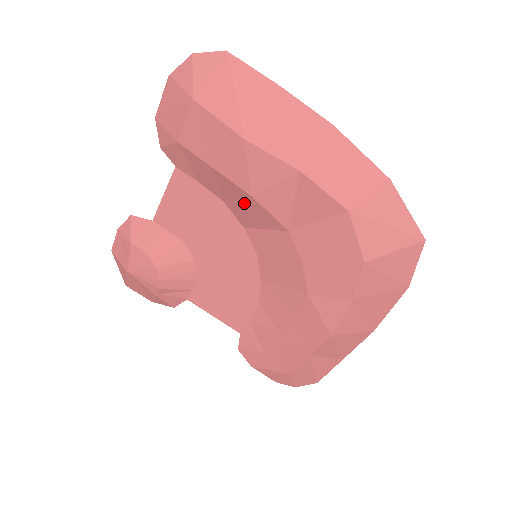
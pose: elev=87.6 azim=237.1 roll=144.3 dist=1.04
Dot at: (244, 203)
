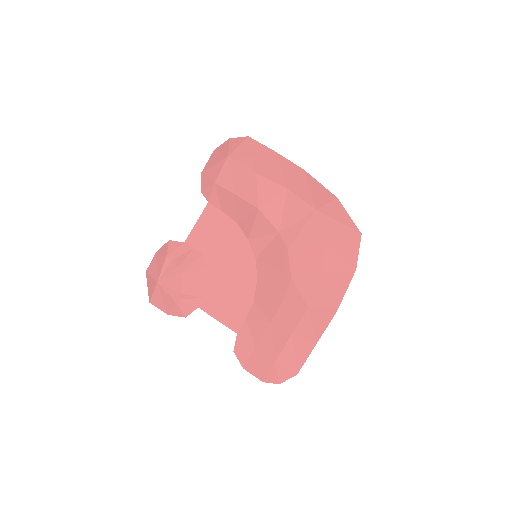
Dot at: (252, 217)
